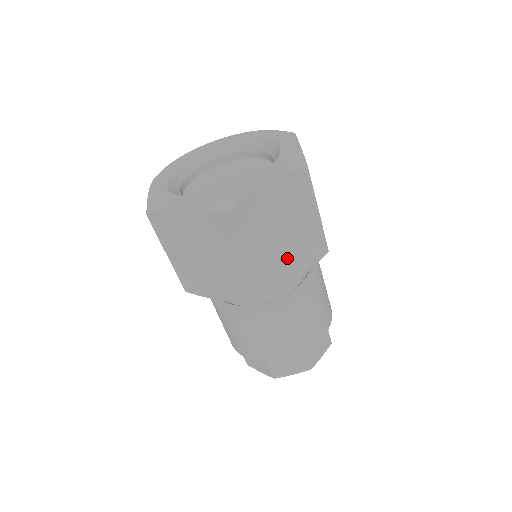
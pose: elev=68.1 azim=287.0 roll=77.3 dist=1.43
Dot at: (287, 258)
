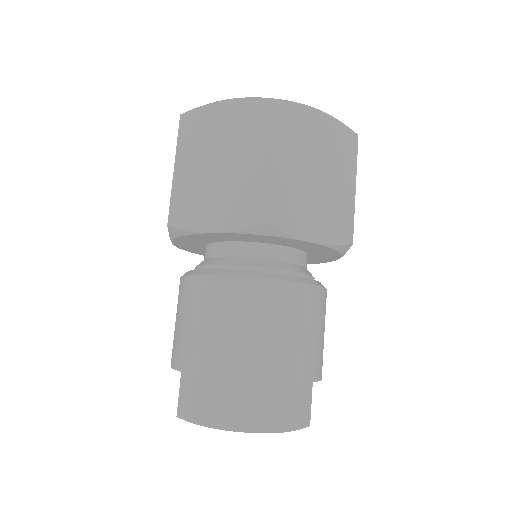
Dot at: (312, 206)
